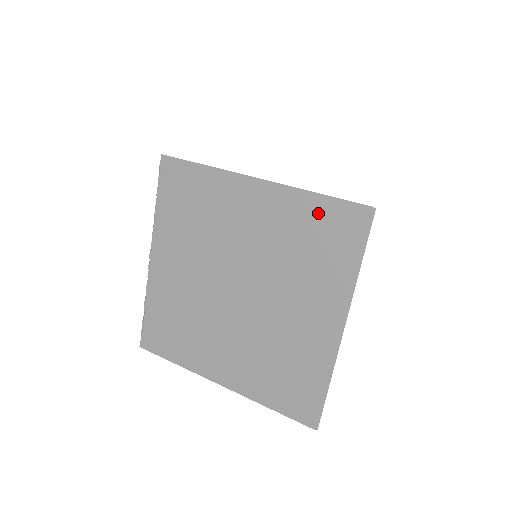
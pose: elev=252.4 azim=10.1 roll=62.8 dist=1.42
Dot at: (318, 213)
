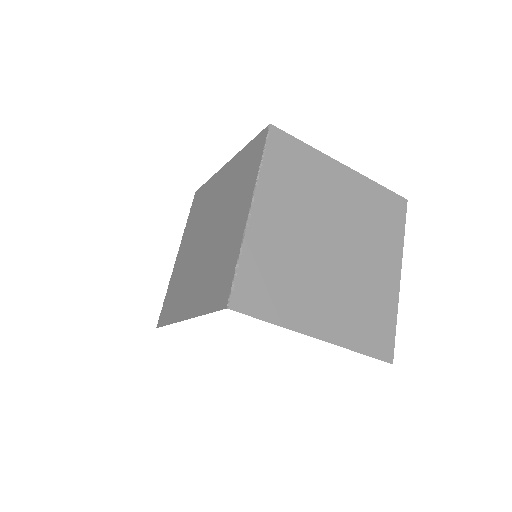
Dot at: (381, 197)
